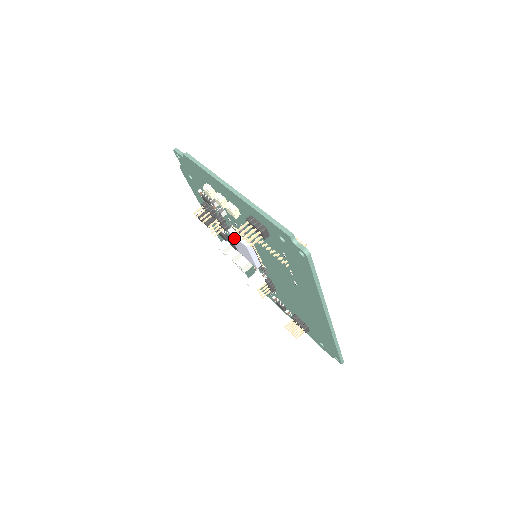
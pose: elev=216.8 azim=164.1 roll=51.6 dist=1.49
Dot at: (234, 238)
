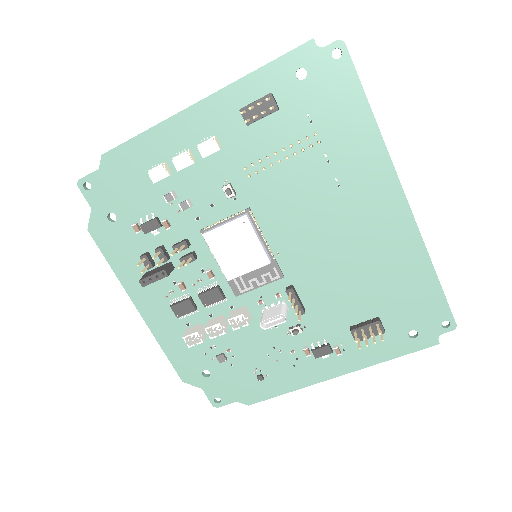
Dot at: (217, 237)
